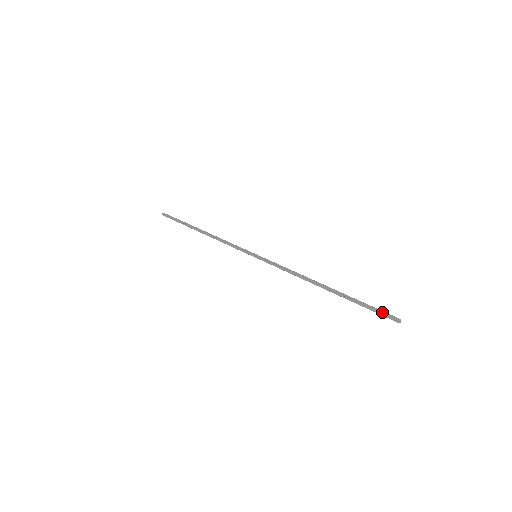
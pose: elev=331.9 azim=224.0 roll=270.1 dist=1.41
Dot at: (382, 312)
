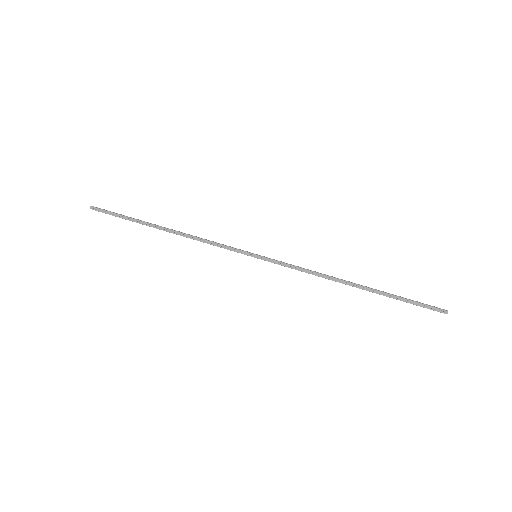
Dot at: (428, 305)
